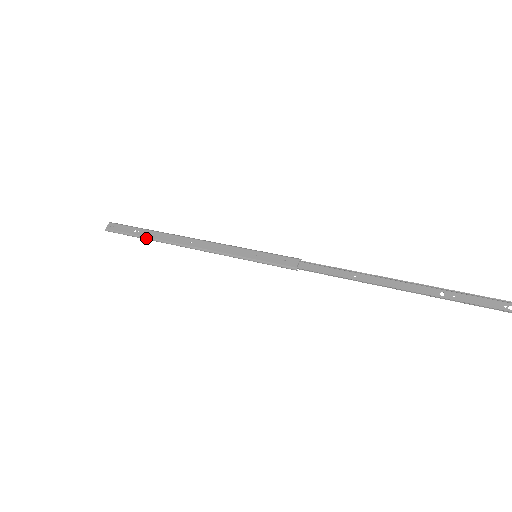
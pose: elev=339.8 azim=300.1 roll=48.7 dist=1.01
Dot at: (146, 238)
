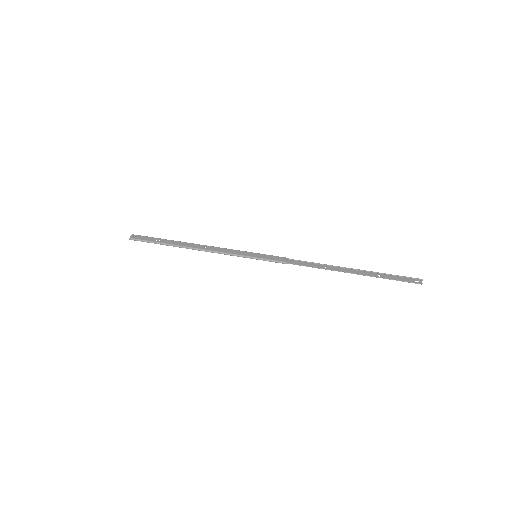
Dot at: (167, 244)
